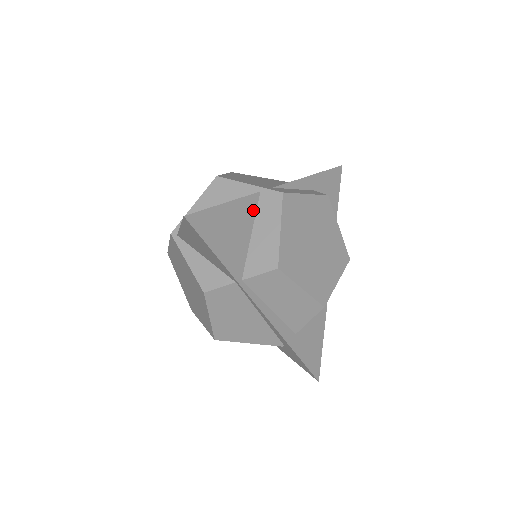
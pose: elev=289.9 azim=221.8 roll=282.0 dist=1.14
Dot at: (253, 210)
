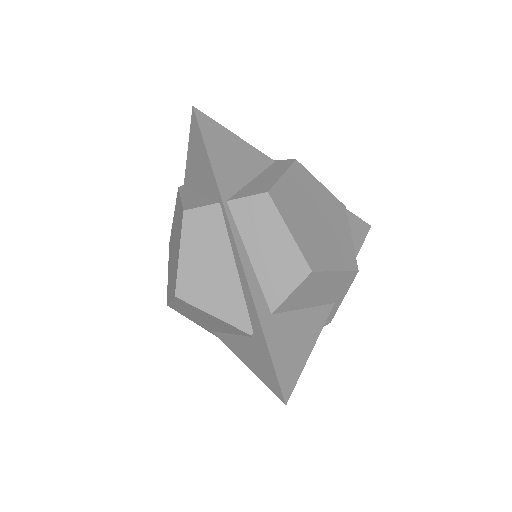
Dot at: (262, 166)
